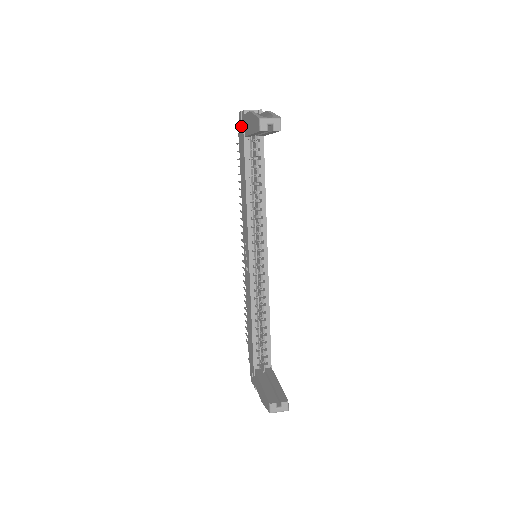
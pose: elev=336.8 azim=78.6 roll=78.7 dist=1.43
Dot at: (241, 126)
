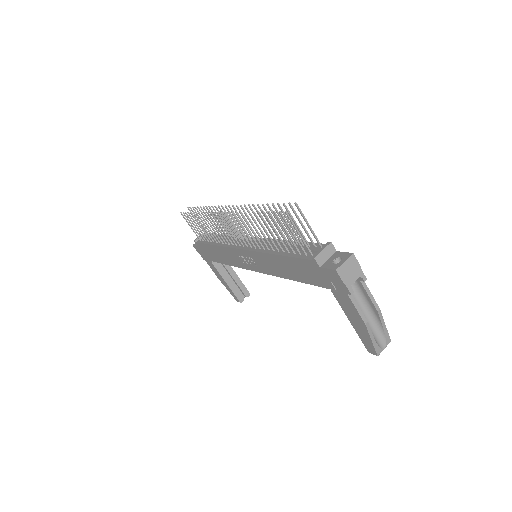
Dot at: (332, 282)
